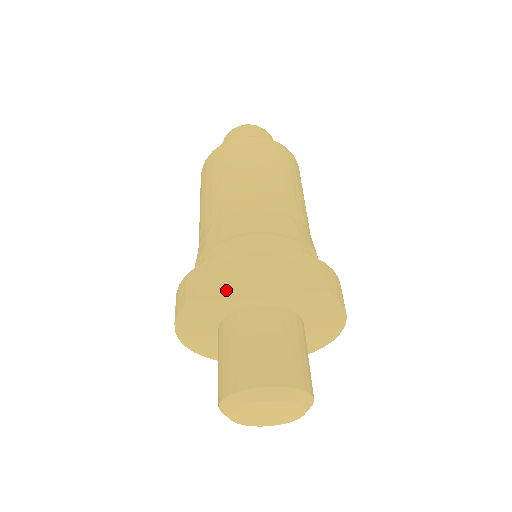
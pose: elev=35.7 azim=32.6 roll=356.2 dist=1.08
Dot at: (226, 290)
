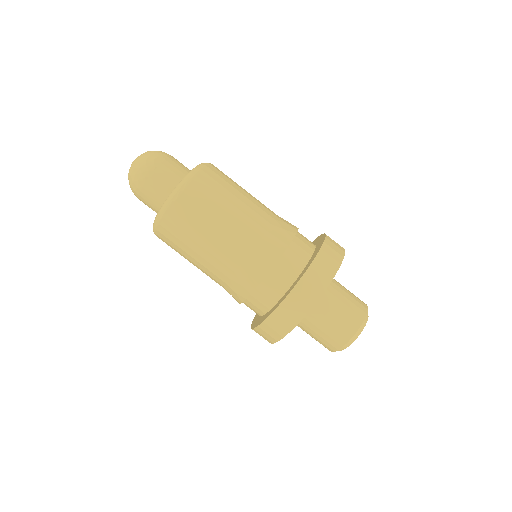
Dot at: occluded
